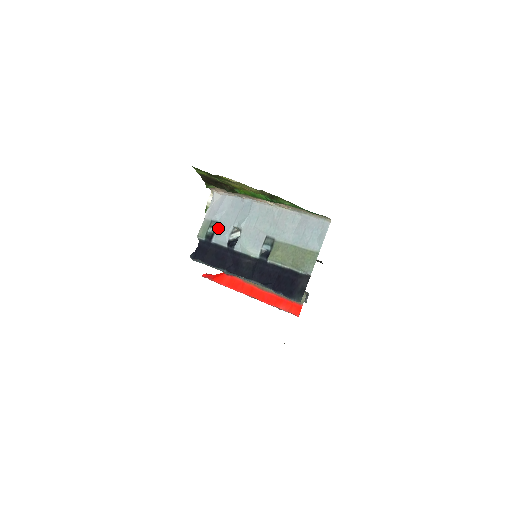
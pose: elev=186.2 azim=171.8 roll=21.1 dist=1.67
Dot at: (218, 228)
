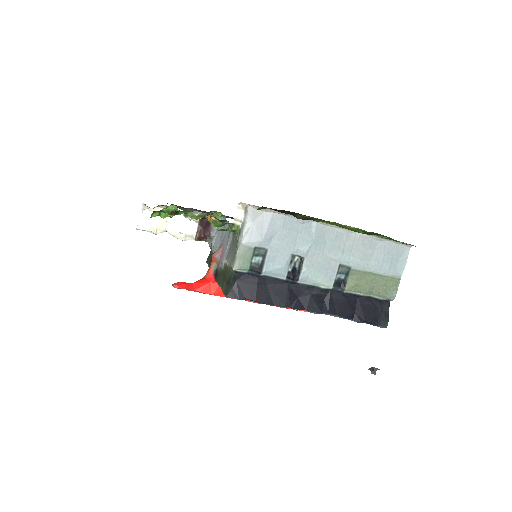
Dot at: (269, 257)
